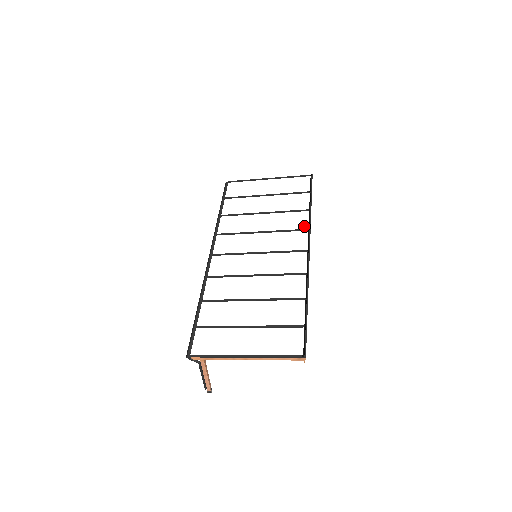
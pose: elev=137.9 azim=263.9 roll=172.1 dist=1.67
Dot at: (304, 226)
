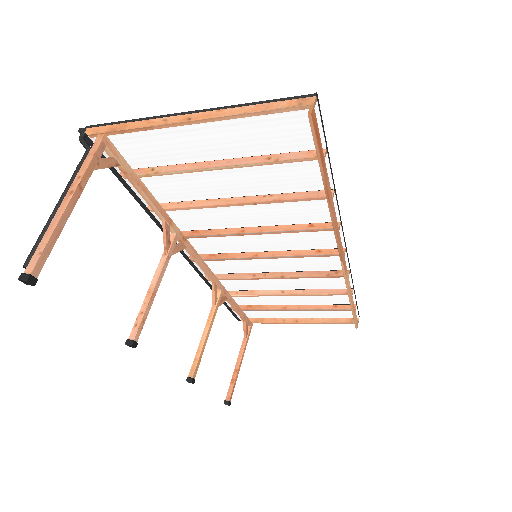
Dot at: occluded
